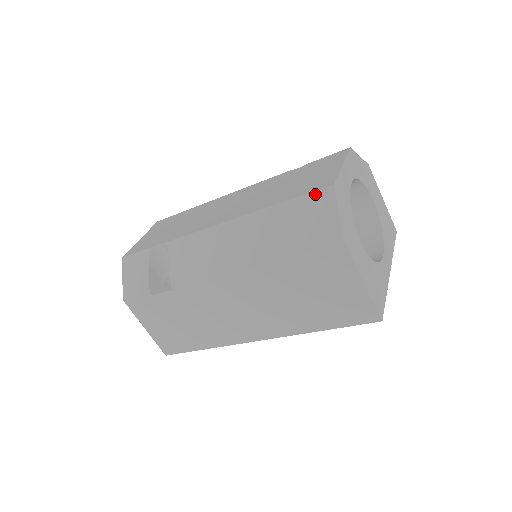
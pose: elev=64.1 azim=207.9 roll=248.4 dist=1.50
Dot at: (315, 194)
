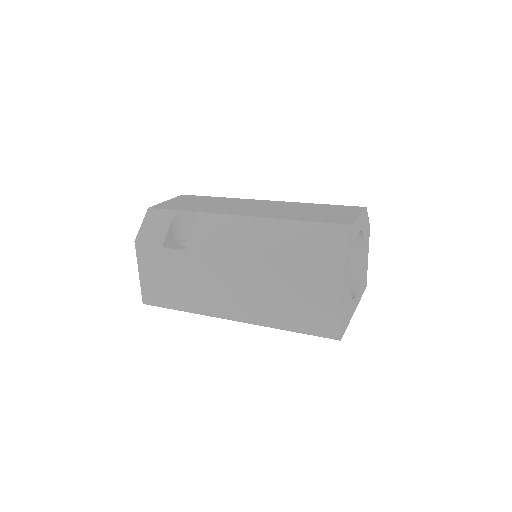
Dot at: (335, 226)
